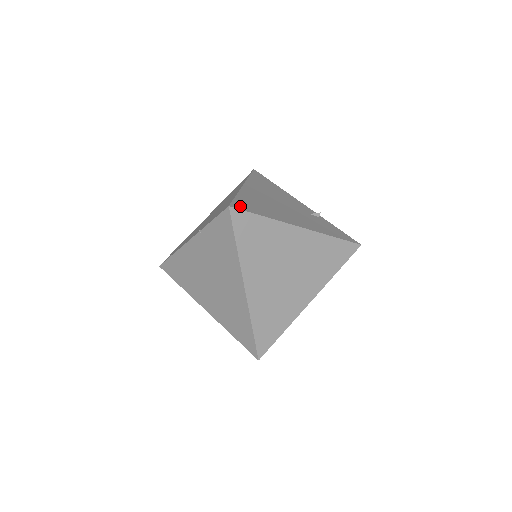
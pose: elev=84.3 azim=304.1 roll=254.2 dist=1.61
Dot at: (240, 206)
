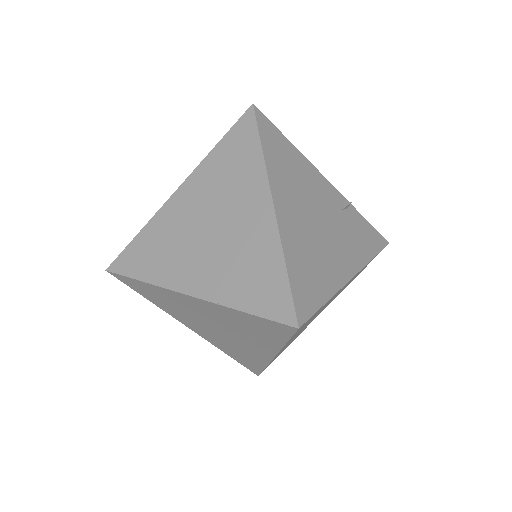
Dot at: (304, 307)
